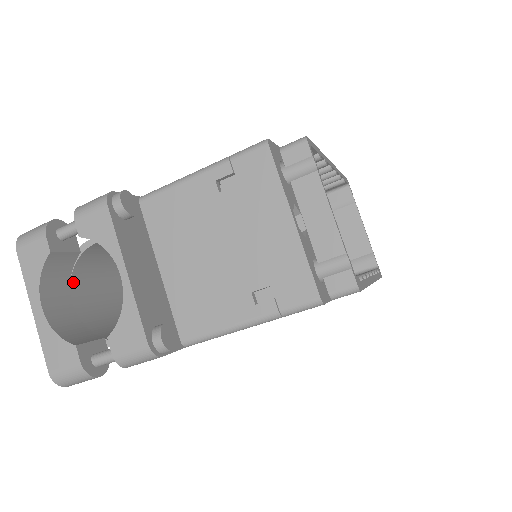
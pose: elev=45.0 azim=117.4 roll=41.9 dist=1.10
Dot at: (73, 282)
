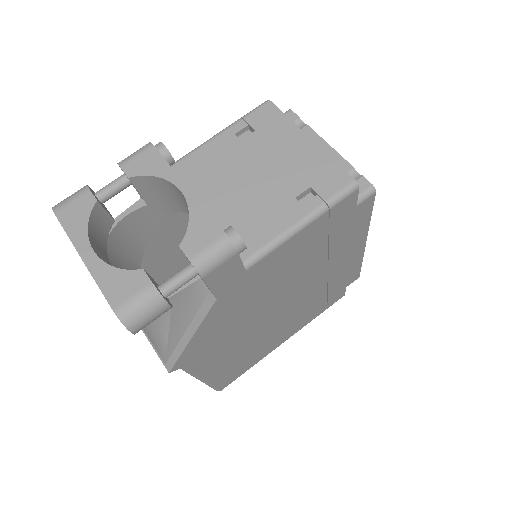
Dot at: occluded
